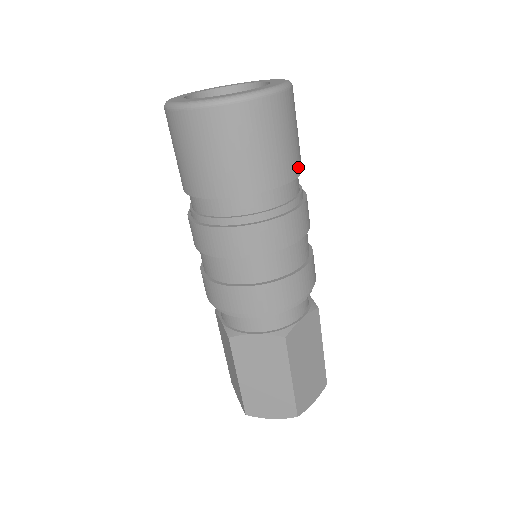
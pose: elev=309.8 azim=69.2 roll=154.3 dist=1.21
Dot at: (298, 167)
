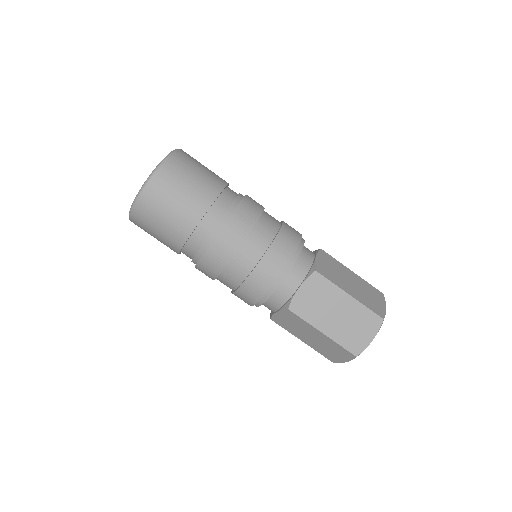
Dot at: (223, 180)
